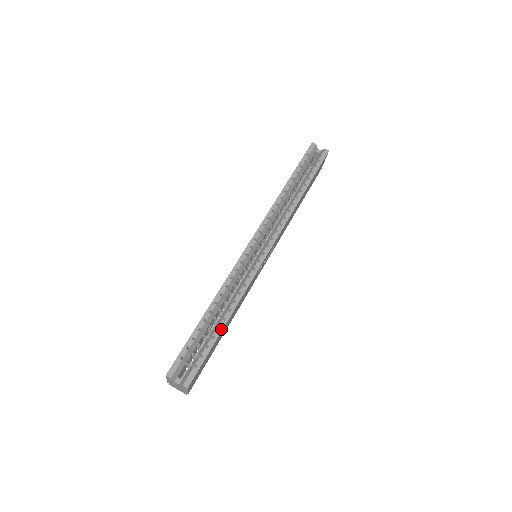
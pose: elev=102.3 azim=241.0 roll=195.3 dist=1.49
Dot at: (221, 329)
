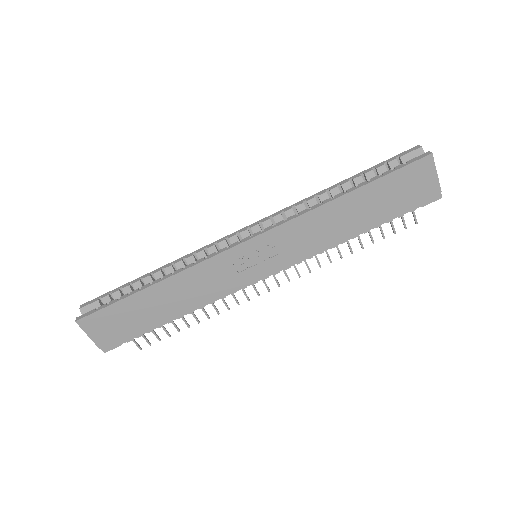
Dot at: (140, 290)
